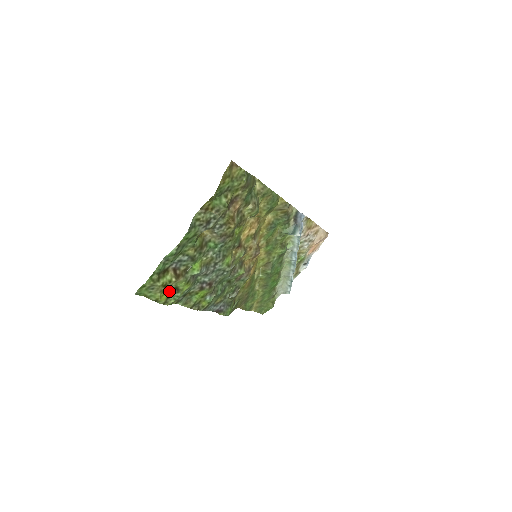
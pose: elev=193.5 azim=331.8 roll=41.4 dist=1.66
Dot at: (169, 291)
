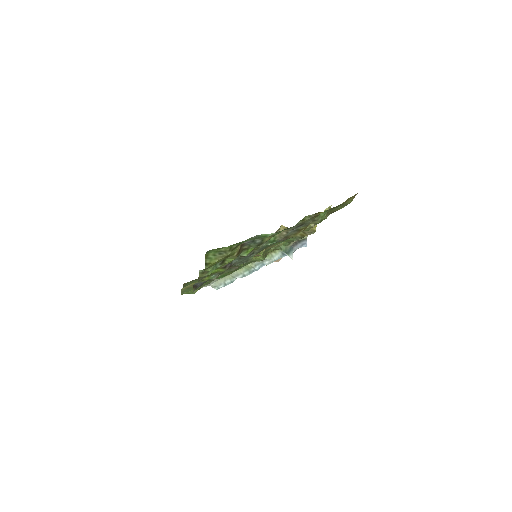
Dot at: occluded
